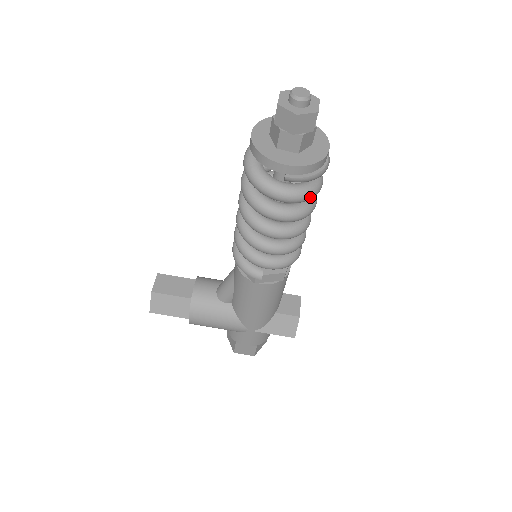
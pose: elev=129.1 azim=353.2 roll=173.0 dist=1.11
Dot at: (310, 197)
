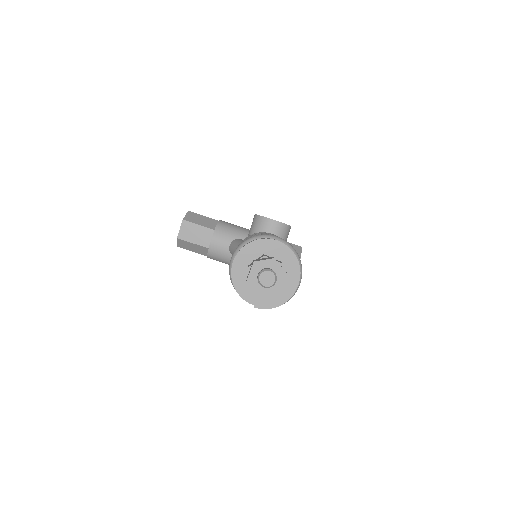
Dot at: occluded
